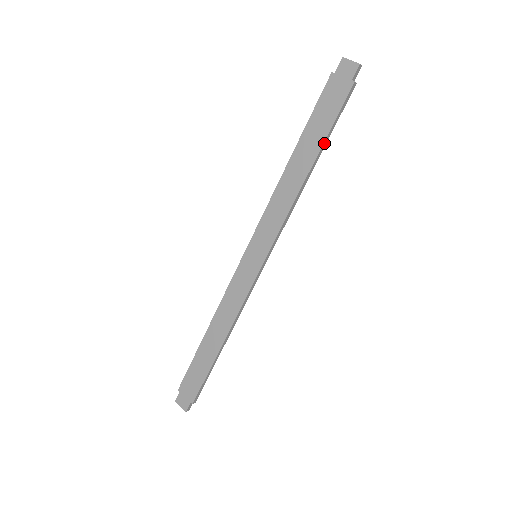
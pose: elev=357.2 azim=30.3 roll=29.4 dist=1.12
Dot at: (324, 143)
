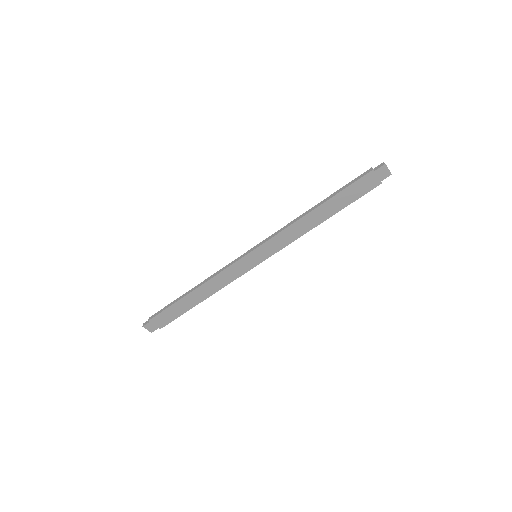
Dot at: occluded
